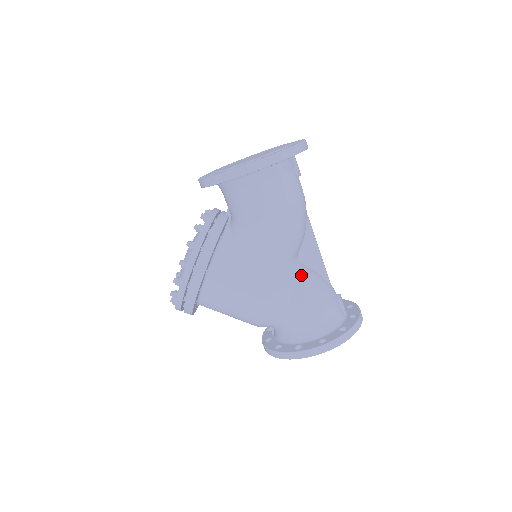
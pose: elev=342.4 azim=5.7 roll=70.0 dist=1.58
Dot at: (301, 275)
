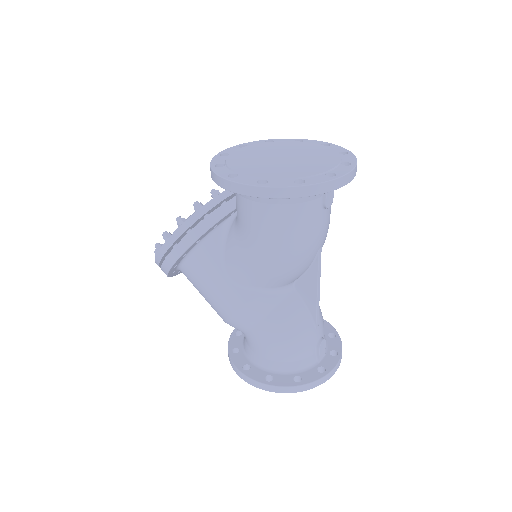
Dot at: (282, 306)
